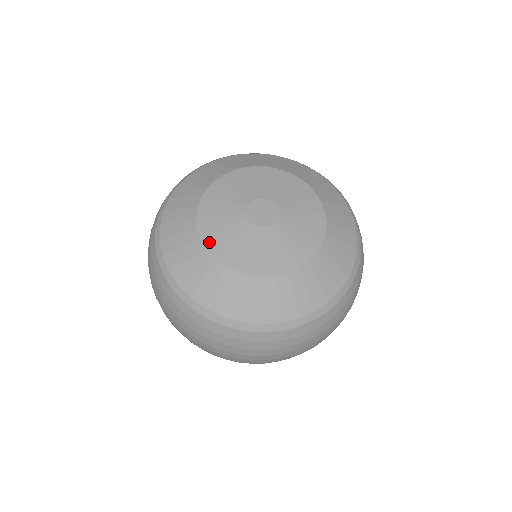
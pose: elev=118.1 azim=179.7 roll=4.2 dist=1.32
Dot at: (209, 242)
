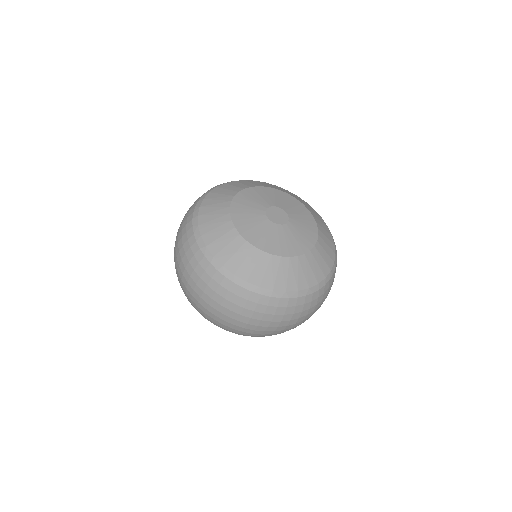
Dot at: (234, 205)
